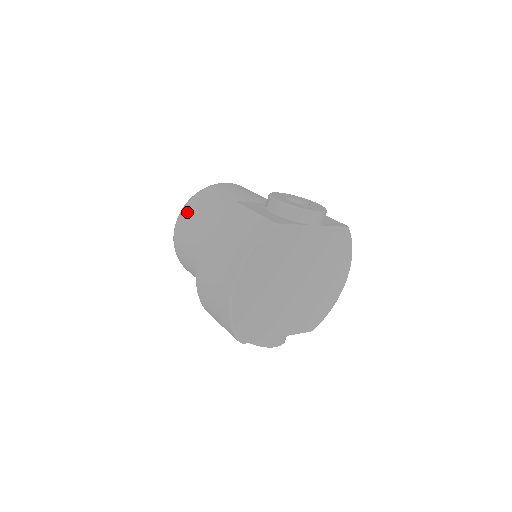
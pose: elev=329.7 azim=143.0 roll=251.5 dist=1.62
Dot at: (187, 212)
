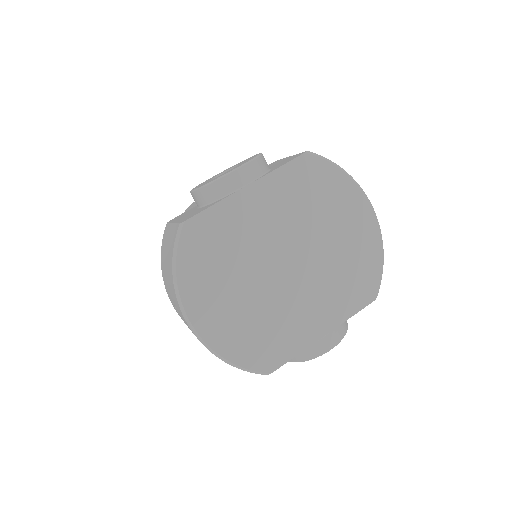
Dot at: occluded
